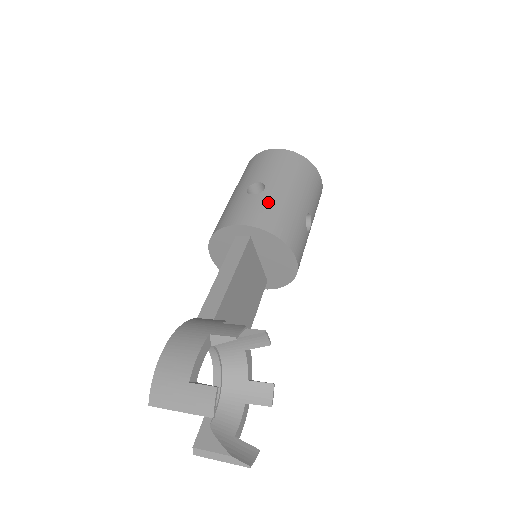
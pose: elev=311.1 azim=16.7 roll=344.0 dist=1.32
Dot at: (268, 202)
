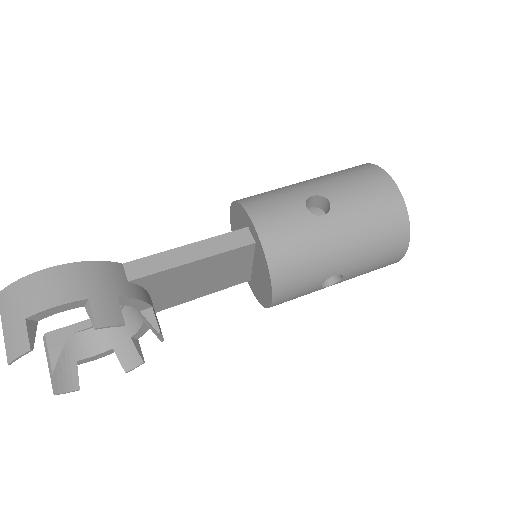
Dot at: (306, 232)
